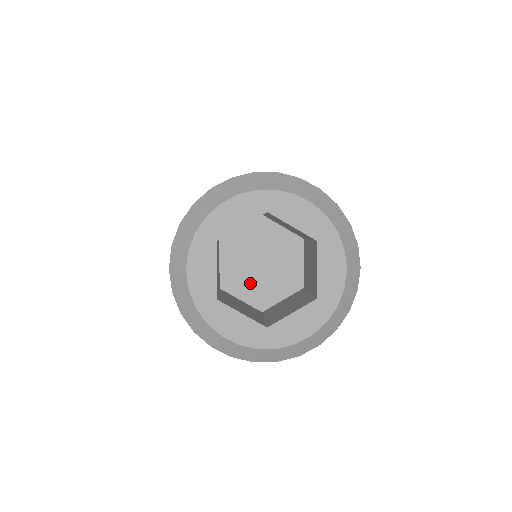
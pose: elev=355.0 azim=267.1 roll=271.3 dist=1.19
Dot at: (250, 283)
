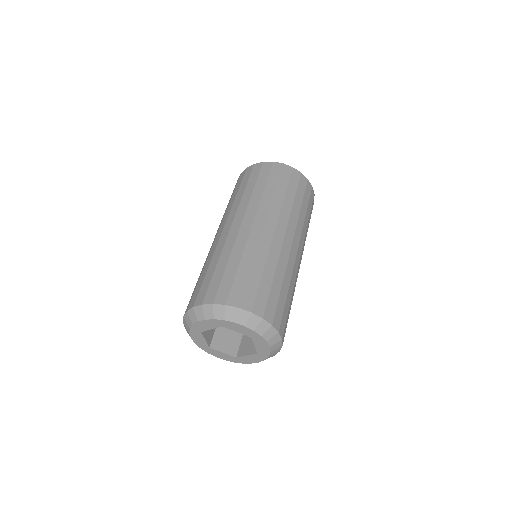
Dot at: occluded
